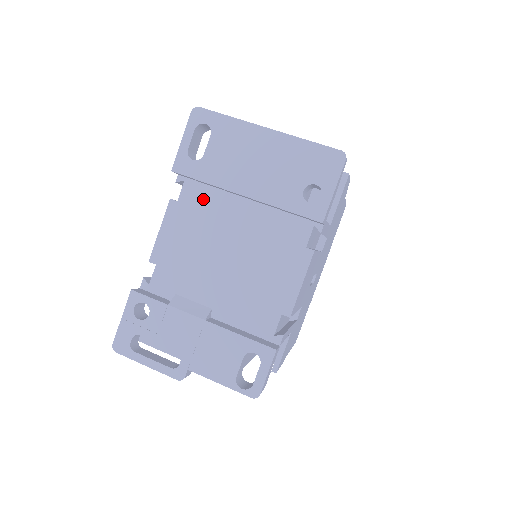
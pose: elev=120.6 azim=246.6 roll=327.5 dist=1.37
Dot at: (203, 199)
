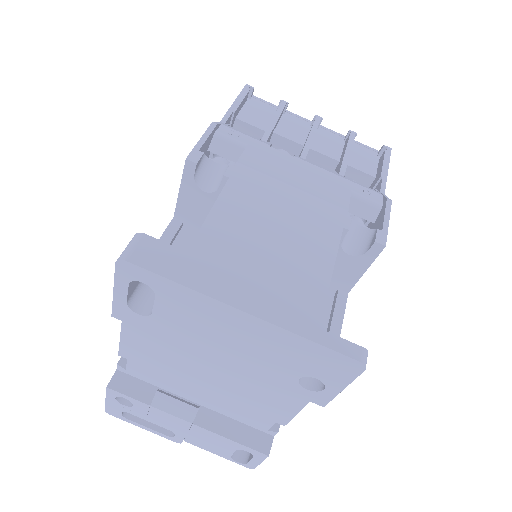
Dot at: occluded
